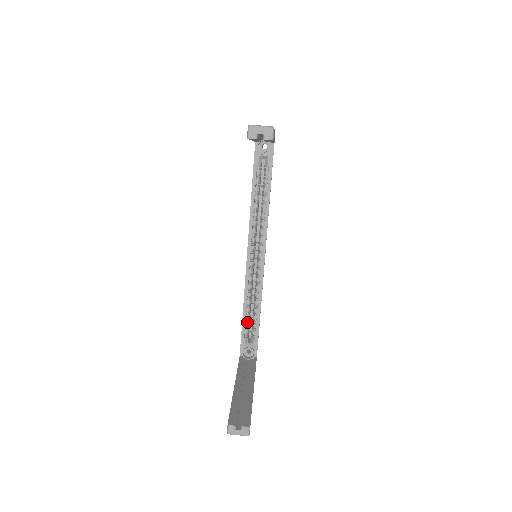
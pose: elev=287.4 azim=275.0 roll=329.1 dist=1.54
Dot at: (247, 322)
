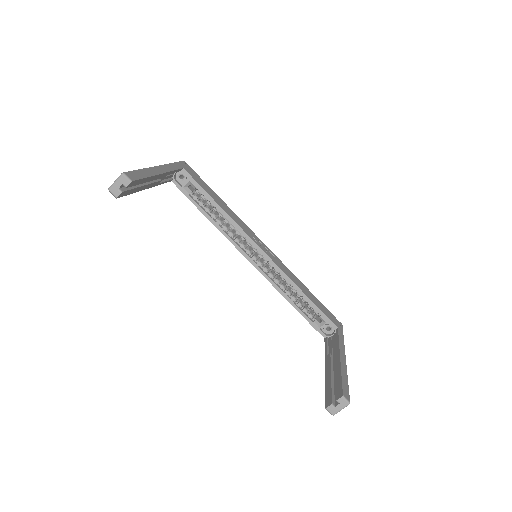
Dot at: (303, 309)
